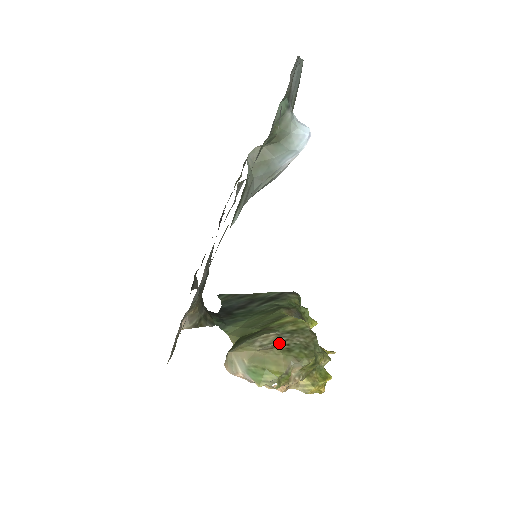
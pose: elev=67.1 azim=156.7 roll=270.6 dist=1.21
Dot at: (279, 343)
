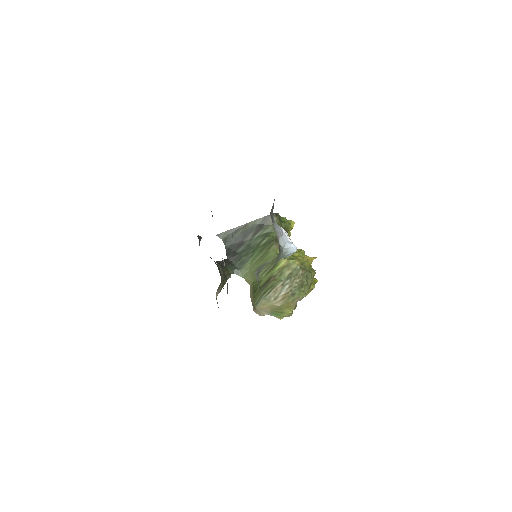
Dot at: (285, 292)
